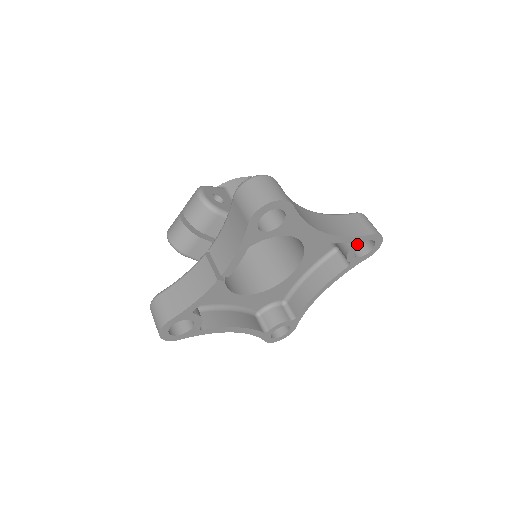
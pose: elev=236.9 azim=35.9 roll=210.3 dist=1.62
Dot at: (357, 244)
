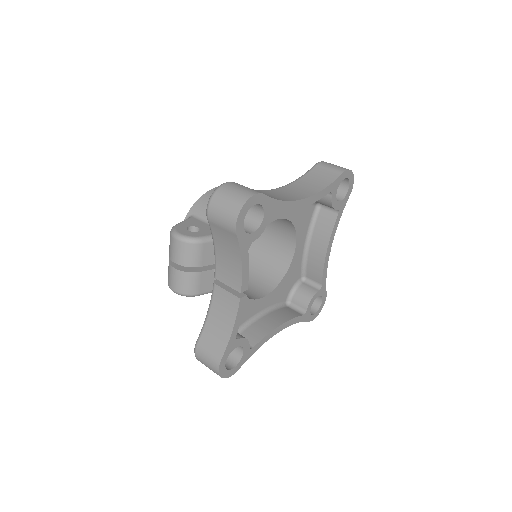
Dot at: (334, 190)
